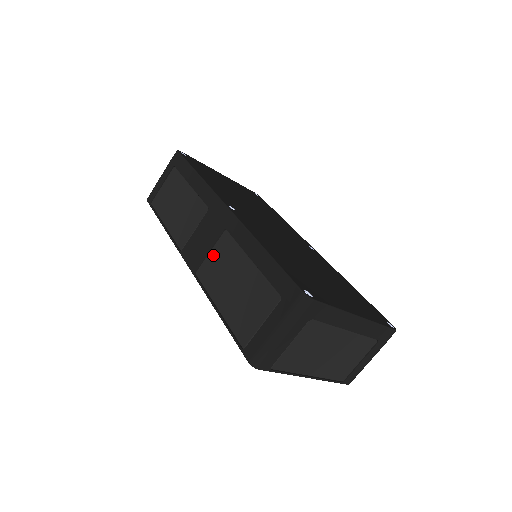
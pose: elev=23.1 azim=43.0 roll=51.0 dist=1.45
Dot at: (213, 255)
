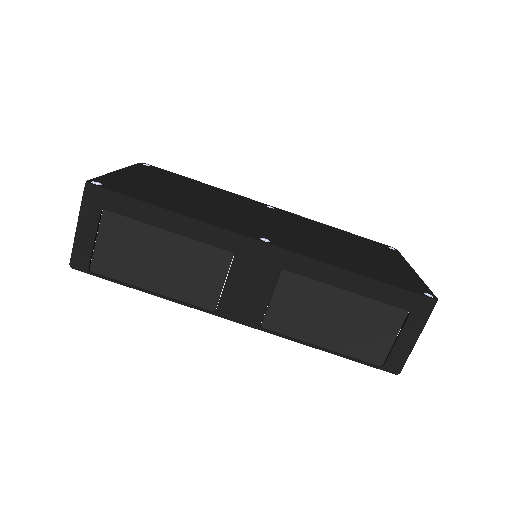
Dot at: (280, 302)
